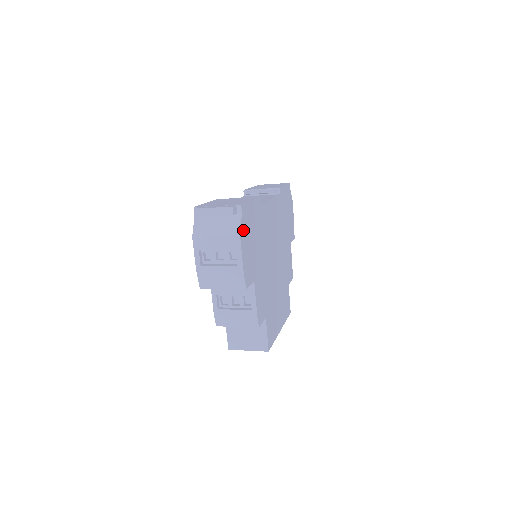
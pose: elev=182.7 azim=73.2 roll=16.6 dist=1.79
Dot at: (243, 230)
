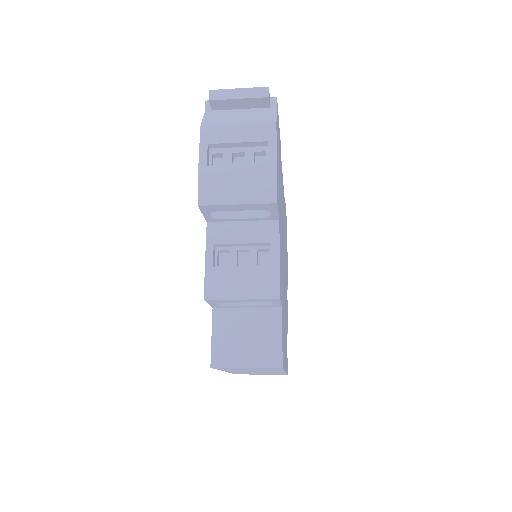
Dot at: (277, 128)
